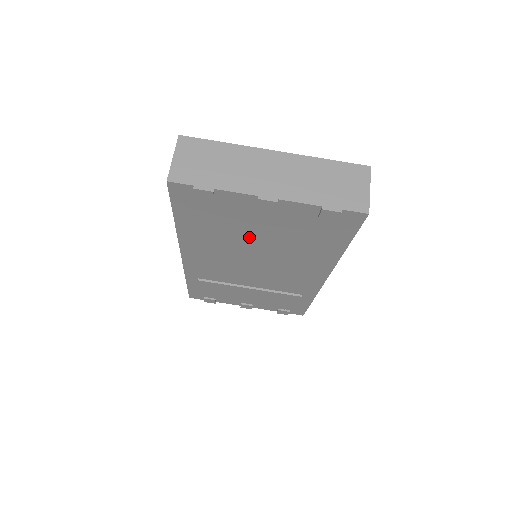
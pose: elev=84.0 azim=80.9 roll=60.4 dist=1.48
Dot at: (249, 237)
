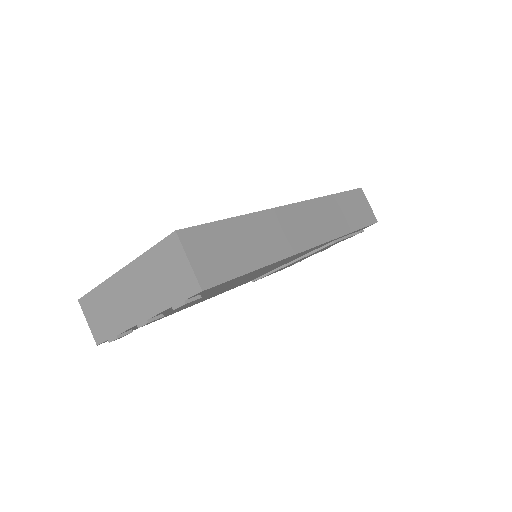
Dot at: (201, 298)
